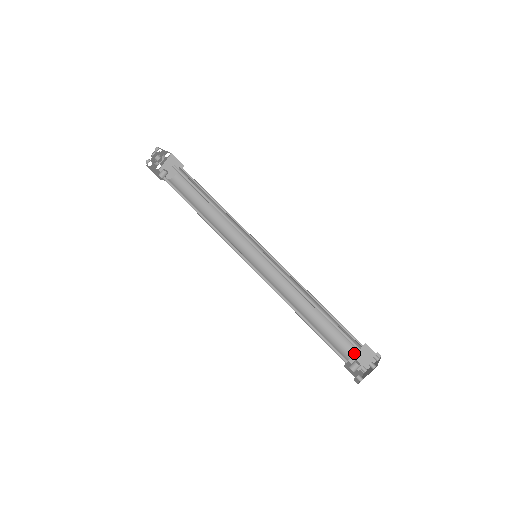
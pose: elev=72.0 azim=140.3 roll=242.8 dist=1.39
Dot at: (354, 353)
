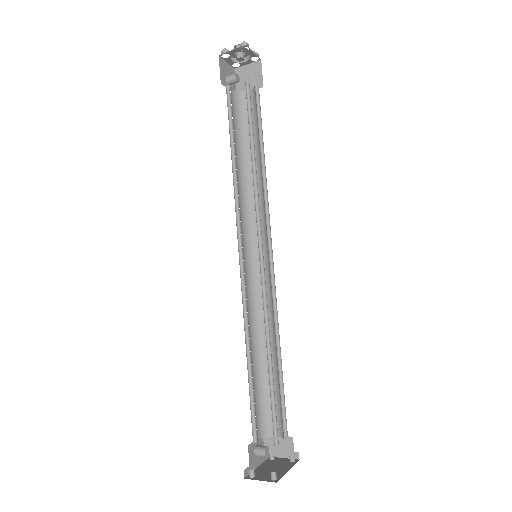
Dot at: occluded
